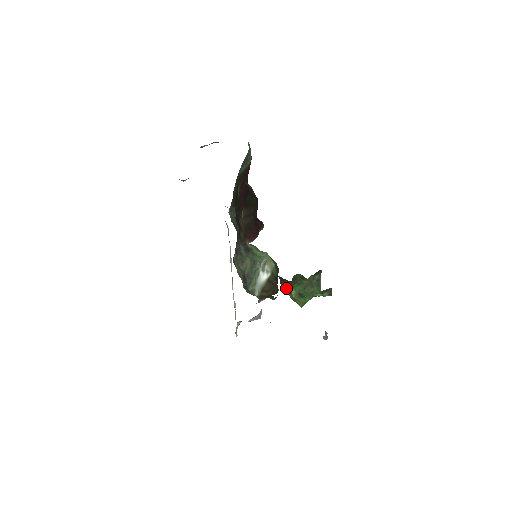
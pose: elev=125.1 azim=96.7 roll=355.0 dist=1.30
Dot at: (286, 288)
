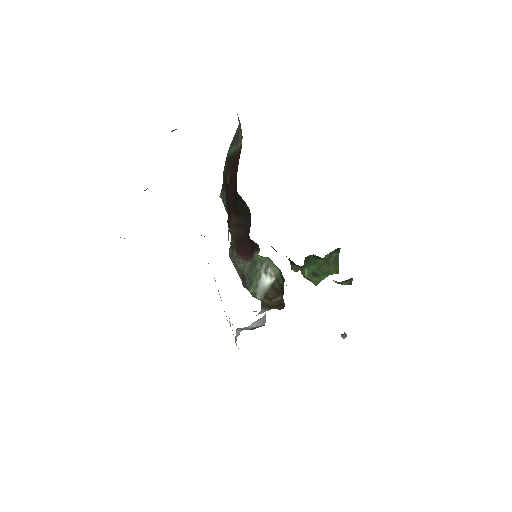
Dot at: (297, 270)
